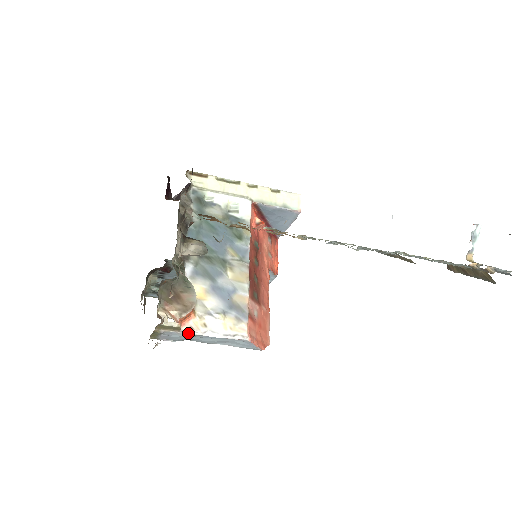
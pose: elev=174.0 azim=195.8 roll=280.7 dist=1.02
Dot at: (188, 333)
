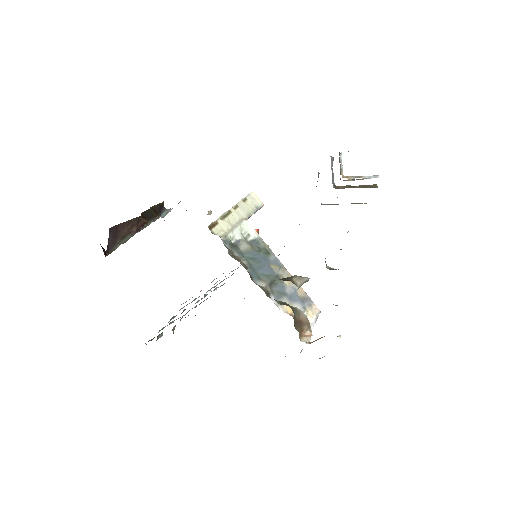
Dot at: occluded
